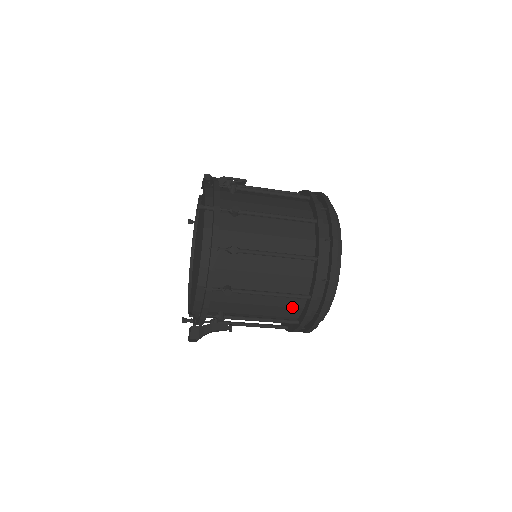
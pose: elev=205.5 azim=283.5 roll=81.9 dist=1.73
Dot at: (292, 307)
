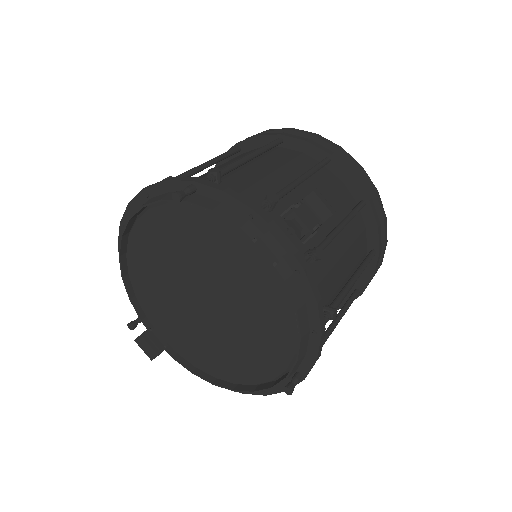
Dot at: occluded
